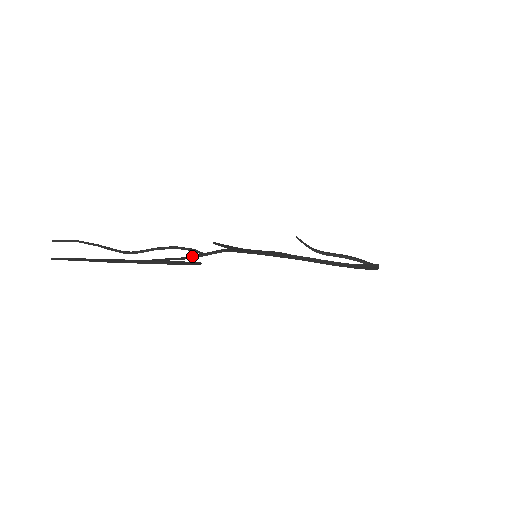
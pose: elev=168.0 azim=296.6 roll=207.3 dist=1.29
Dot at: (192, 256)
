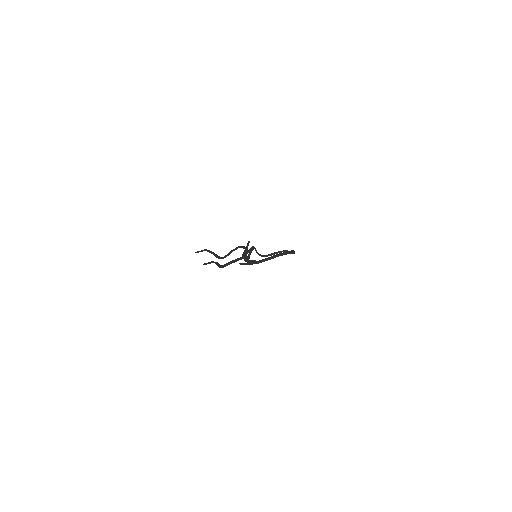
Dot at: (244, 254)
